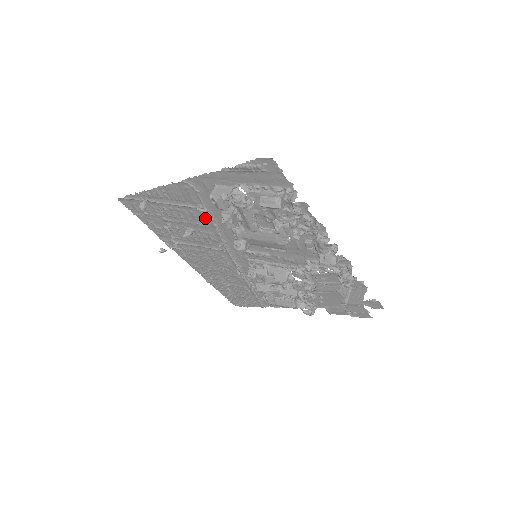
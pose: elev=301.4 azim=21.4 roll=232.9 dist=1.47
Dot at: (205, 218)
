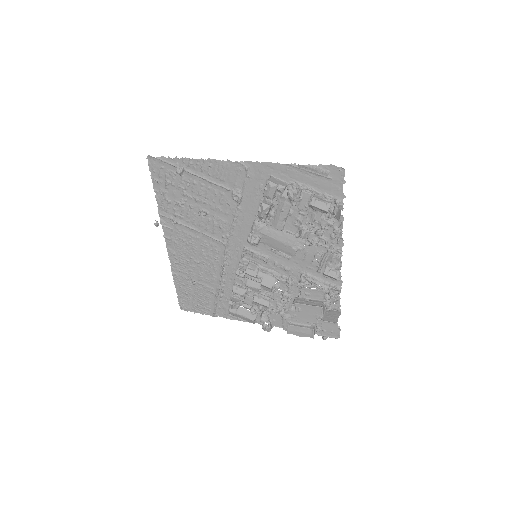
Dot at: (232, 204)
